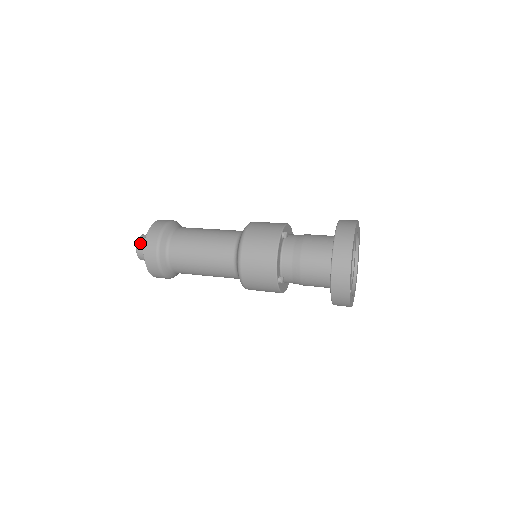
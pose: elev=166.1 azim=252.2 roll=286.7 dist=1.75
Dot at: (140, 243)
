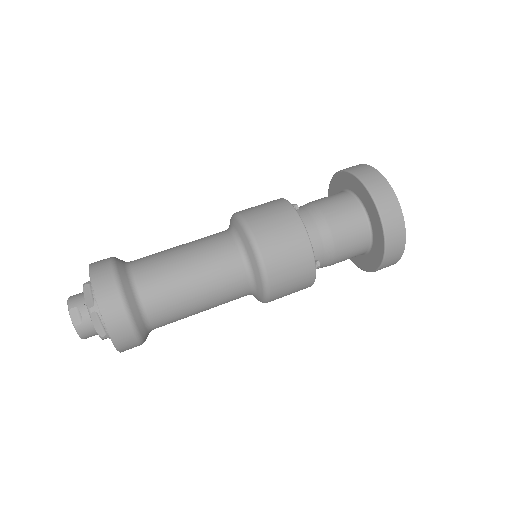
Dot at: (88, 337)
